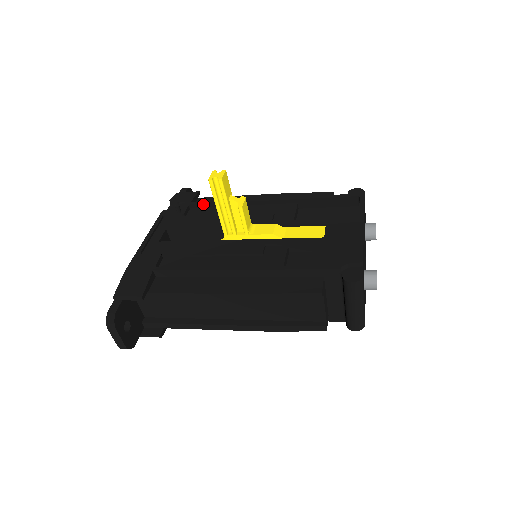
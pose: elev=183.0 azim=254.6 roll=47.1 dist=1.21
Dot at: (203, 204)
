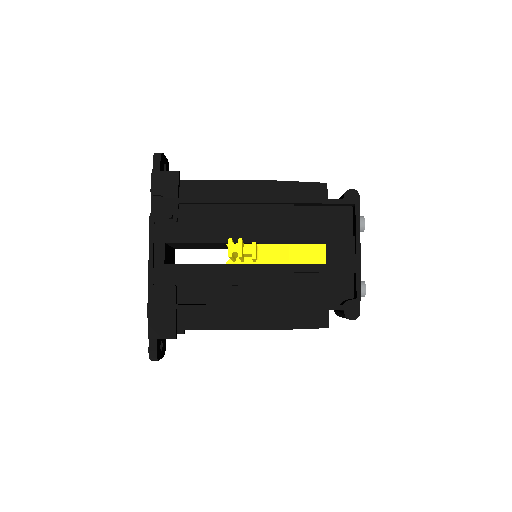
Dot at: (193, 203)
